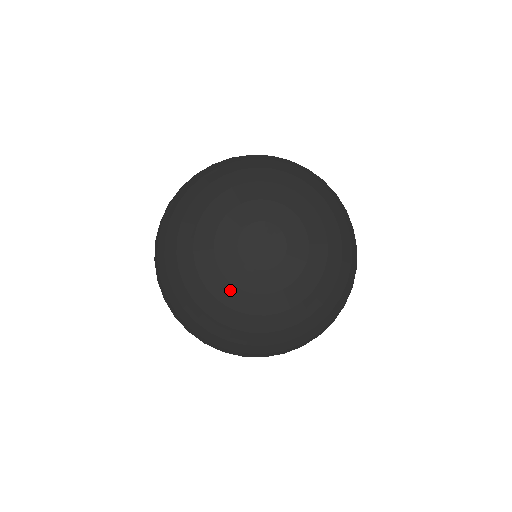
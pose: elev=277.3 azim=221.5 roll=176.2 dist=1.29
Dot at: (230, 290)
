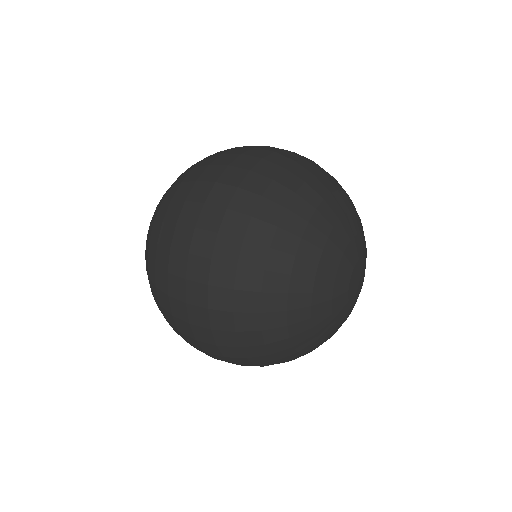
Dot at: occluded
